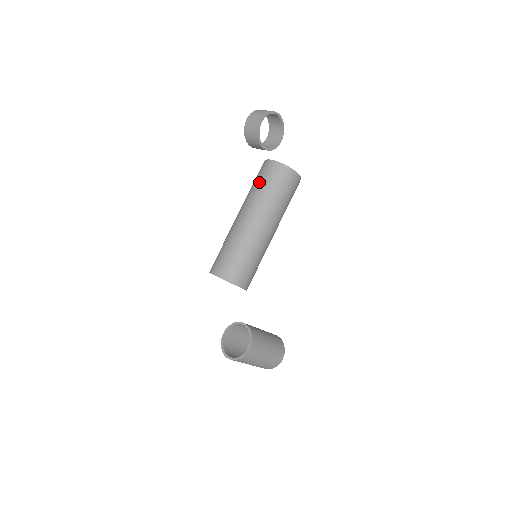
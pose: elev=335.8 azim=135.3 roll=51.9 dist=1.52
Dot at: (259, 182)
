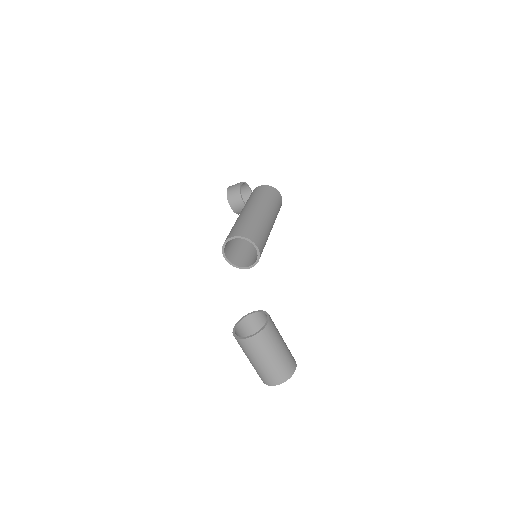
Dot at: (253, 195)
